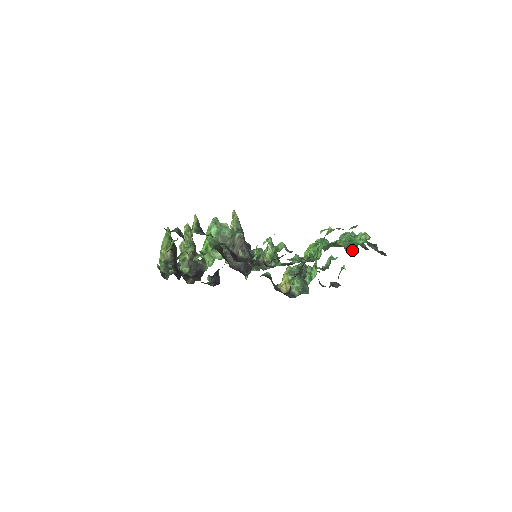
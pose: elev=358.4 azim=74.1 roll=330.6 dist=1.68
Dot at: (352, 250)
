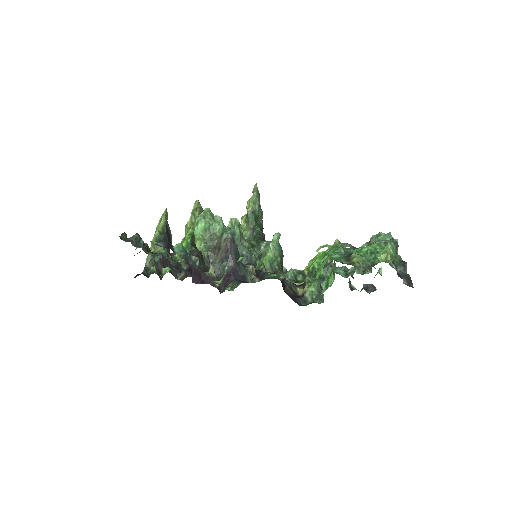
Dot at: (366, 271)
